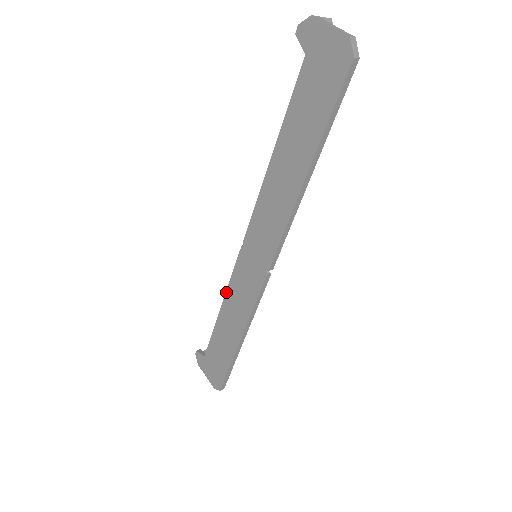
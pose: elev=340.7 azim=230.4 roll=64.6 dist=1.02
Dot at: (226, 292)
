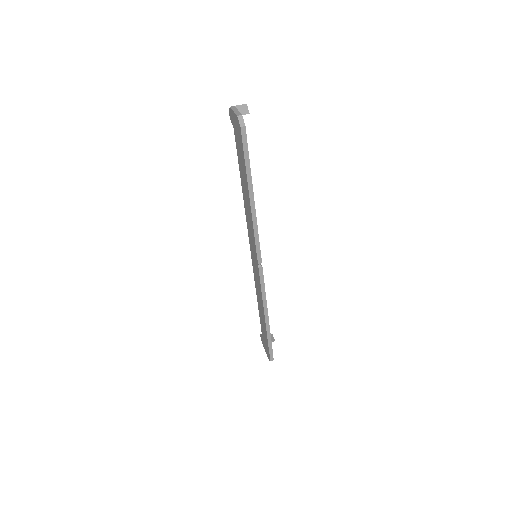
Dot at: (255, 285)
